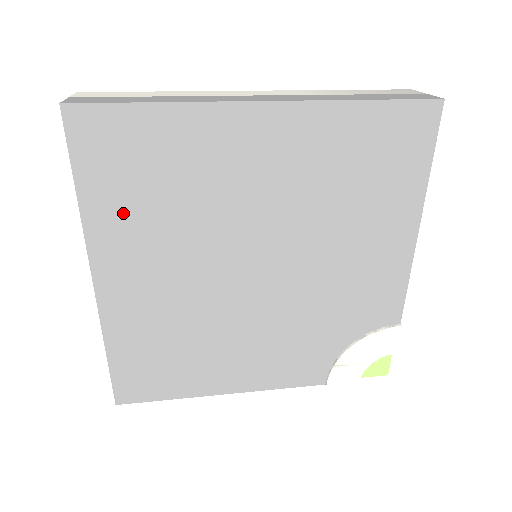
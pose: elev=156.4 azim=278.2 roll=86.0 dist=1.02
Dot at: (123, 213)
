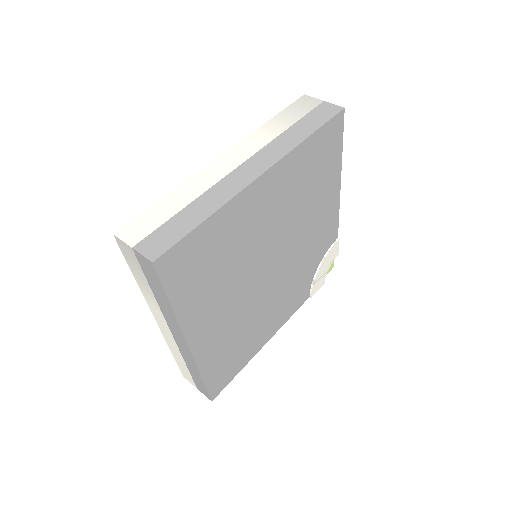
Dot at: (199, 296)
